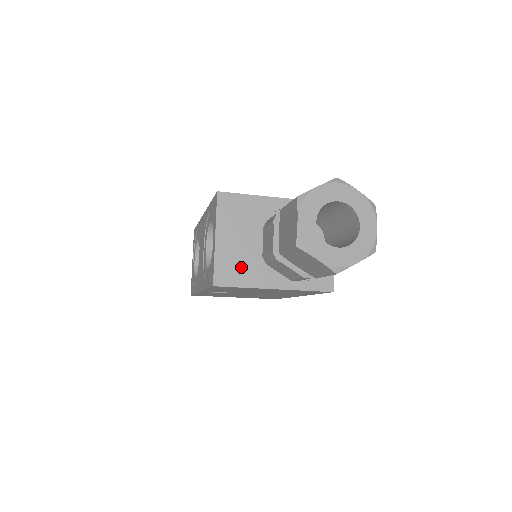
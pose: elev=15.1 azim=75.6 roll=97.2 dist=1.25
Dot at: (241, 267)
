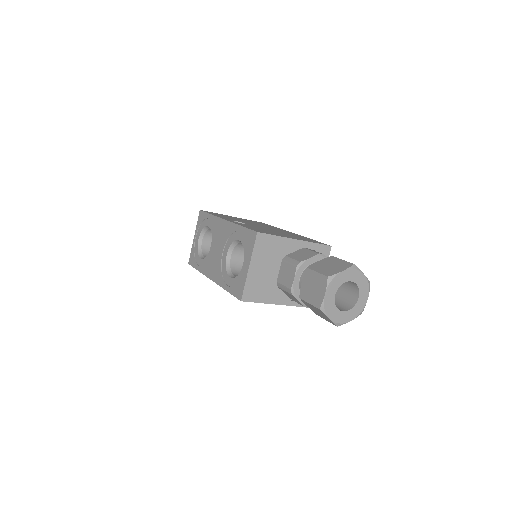
Dot at: (262, 289)
